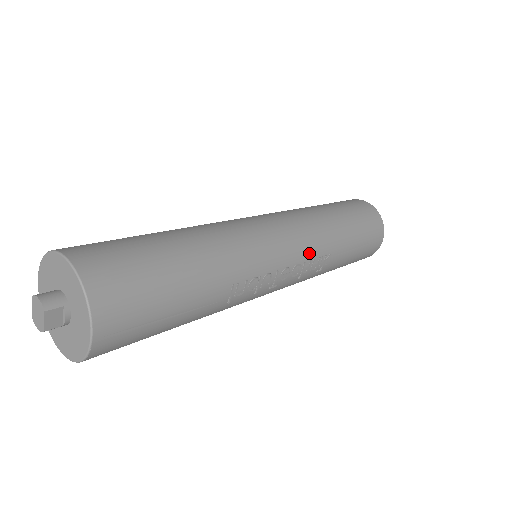
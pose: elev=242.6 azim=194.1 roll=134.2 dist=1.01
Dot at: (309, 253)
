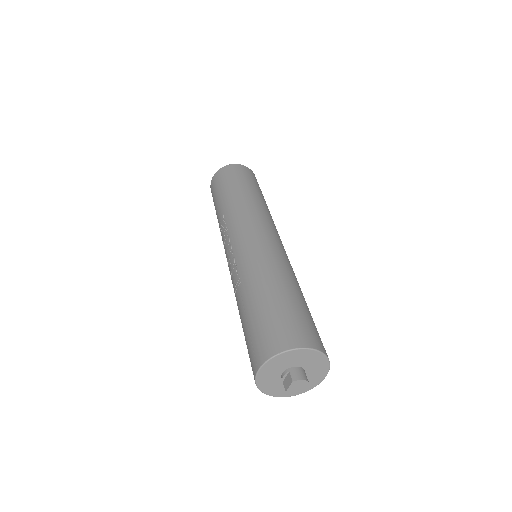
Dot at: occluded
